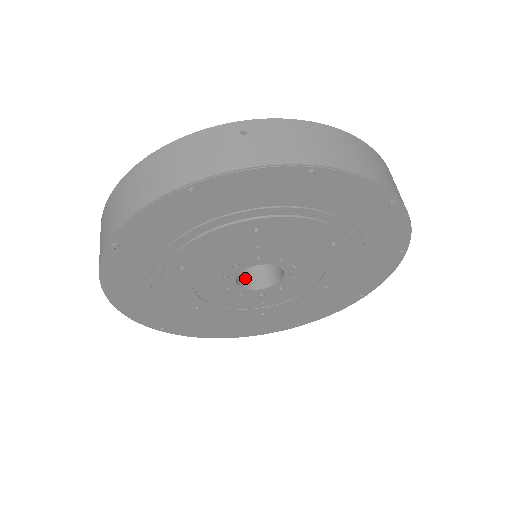
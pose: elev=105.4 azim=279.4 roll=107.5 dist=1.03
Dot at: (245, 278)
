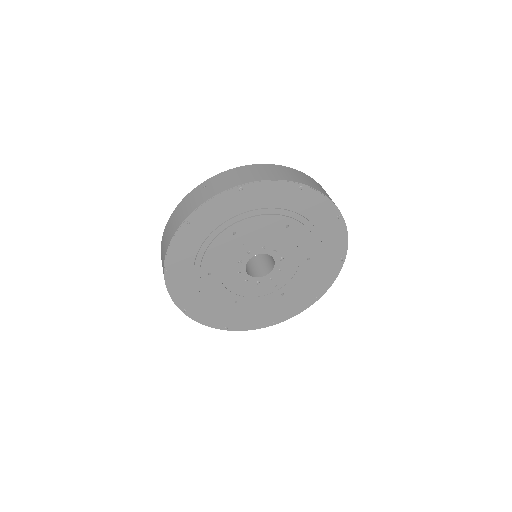
Dot at: (256, 272)
